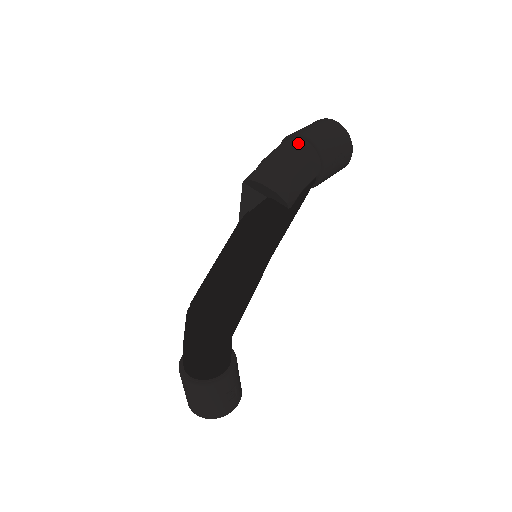
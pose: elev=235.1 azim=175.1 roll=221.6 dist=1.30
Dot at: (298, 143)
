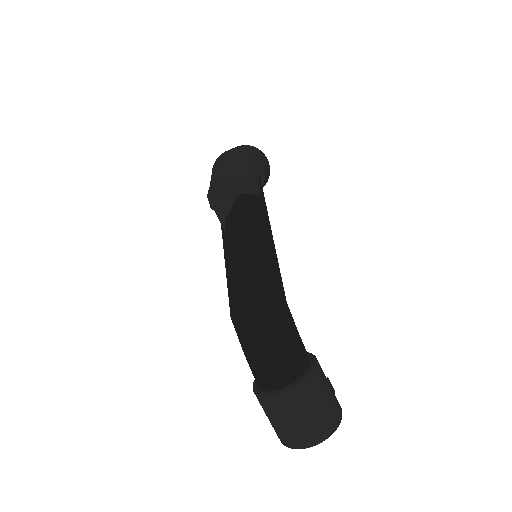
Dot at: (230, 154)
